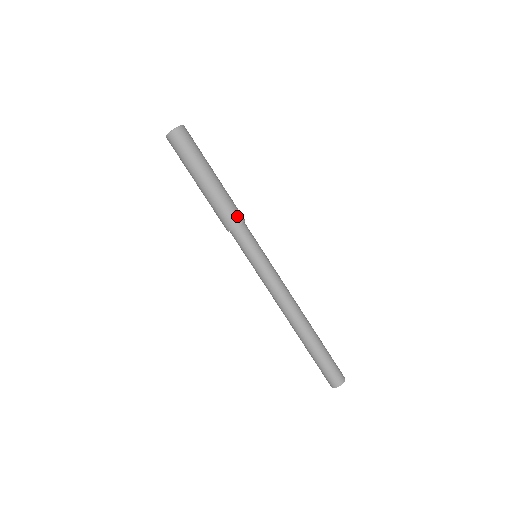
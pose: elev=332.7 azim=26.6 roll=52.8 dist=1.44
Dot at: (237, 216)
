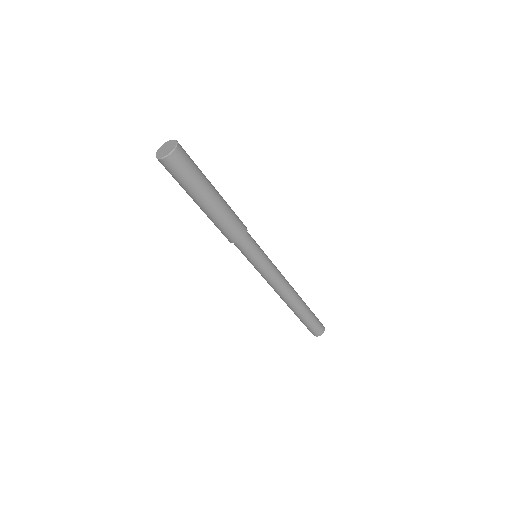
Dot at: (239, 233)
